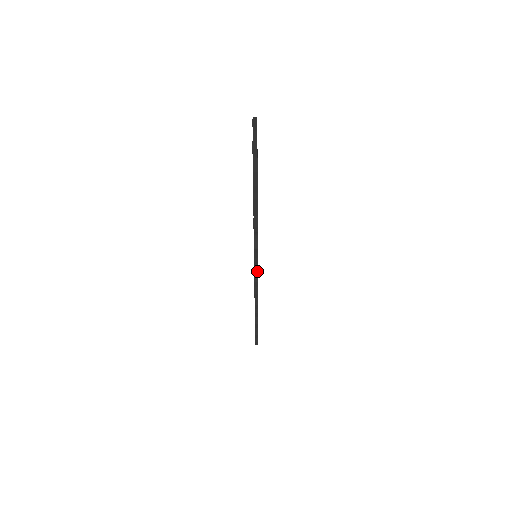
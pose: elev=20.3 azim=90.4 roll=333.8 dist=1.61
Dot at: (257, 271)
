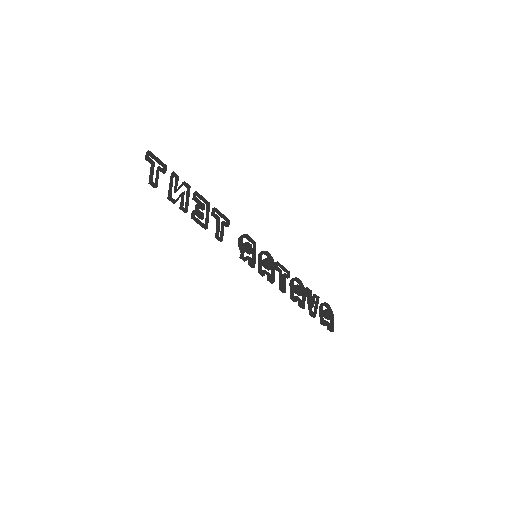
Dot at: (260, 271)
